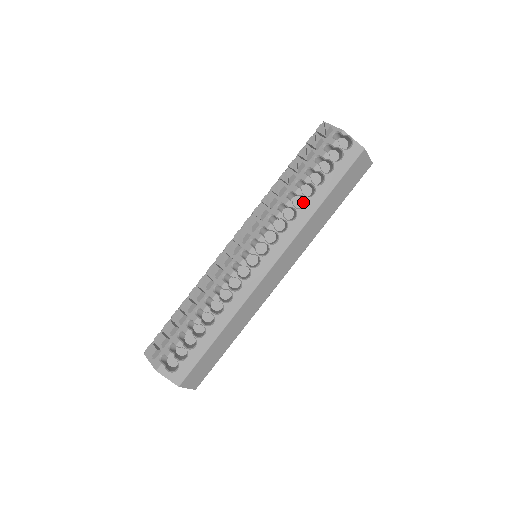
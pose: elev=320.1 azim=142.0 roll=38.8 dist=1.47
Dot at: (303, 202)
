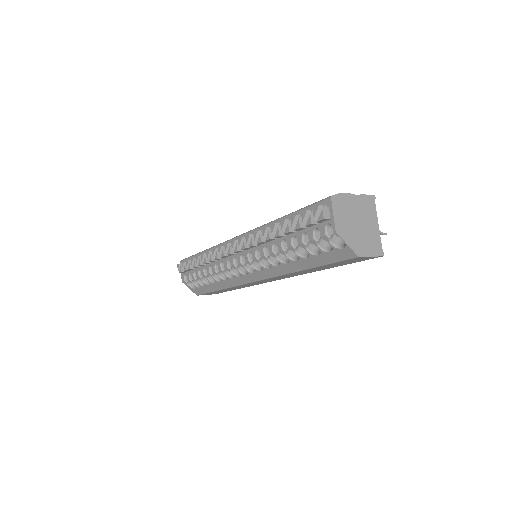
Dot at: occluded
